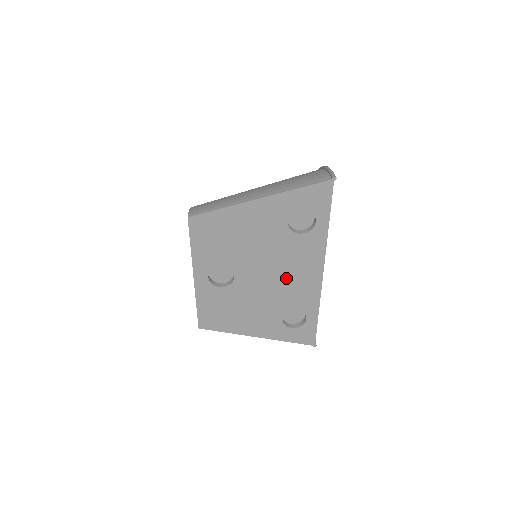
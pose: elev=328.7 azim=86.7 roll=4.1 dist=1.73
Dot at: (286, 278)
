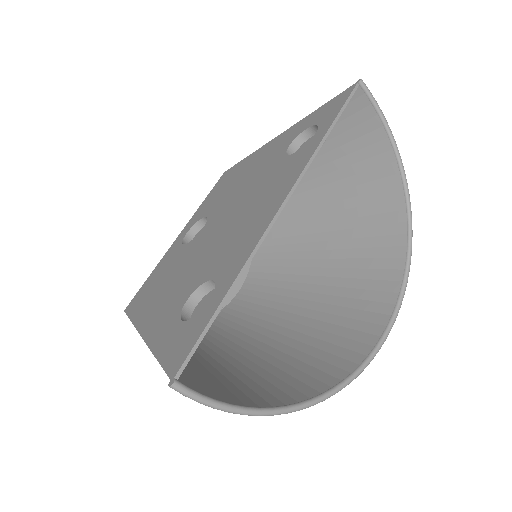
Dot at: (241, 221)
